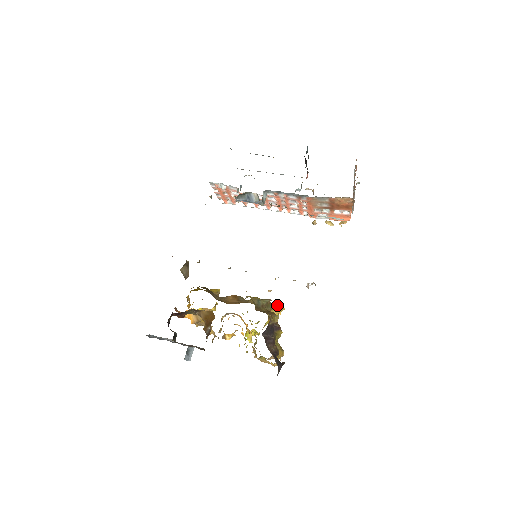
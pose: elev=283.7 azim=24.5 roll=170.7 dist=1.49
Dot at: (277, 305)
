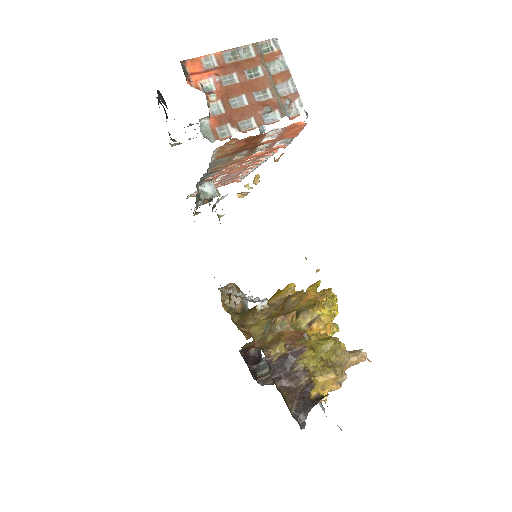
Dot at: (316, 299)
